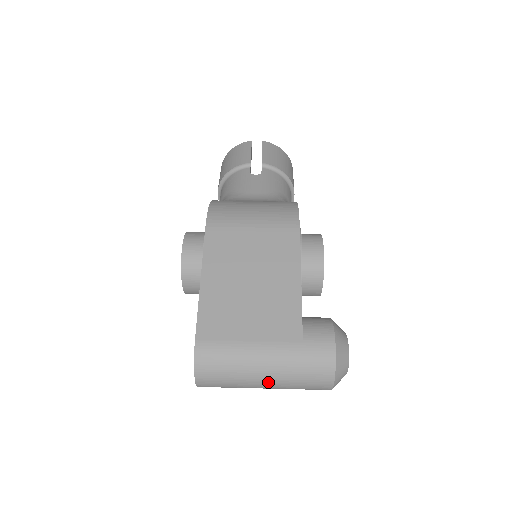
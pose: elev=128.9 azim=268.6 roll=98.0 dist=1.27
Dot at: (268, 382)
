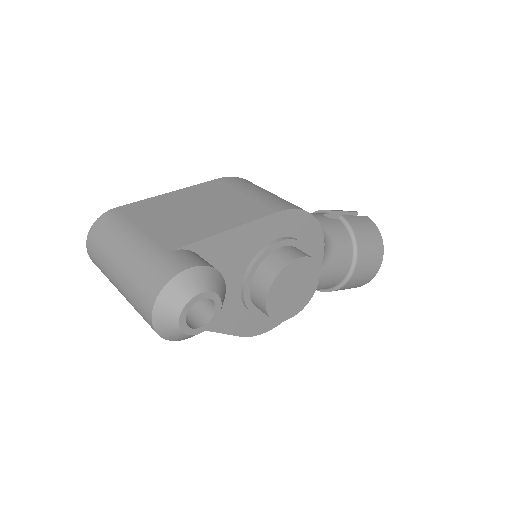
Dot at: (118, 271)
